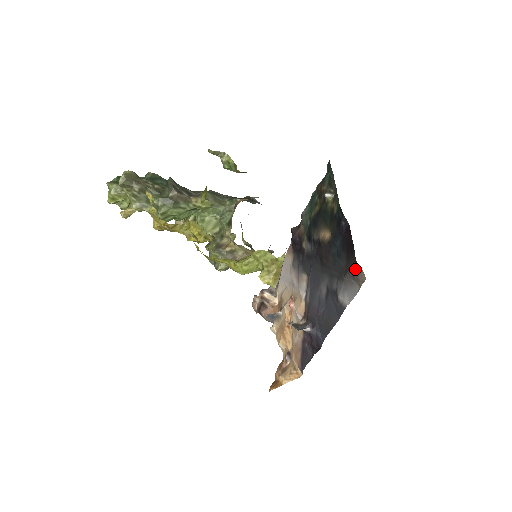
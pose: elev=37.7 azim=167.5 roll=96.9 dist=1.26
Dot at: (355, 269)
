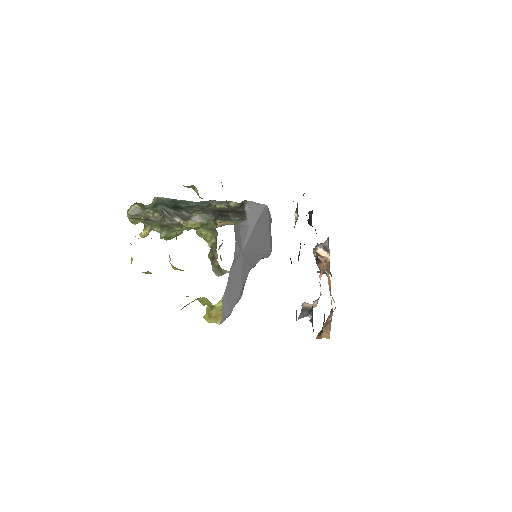
Dot at: occluded
